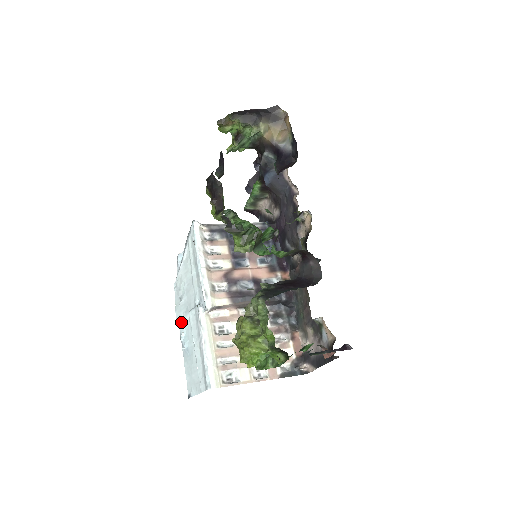
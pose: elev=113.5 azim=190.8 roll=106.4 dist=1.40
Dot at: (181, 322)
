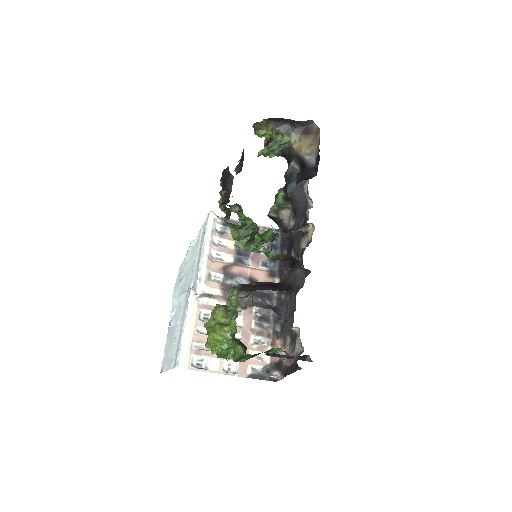
Dot at: (175, 302)
